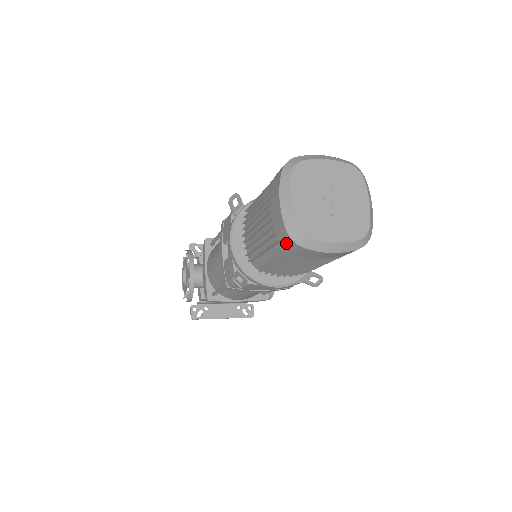
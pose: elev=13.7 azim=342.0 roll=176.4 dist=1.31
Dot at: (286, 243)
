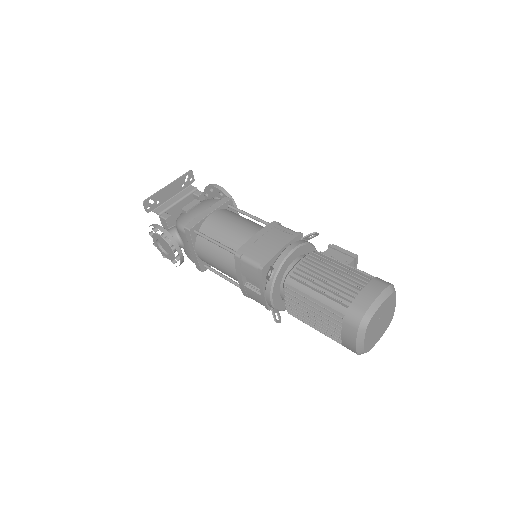
Dot at: occluded
